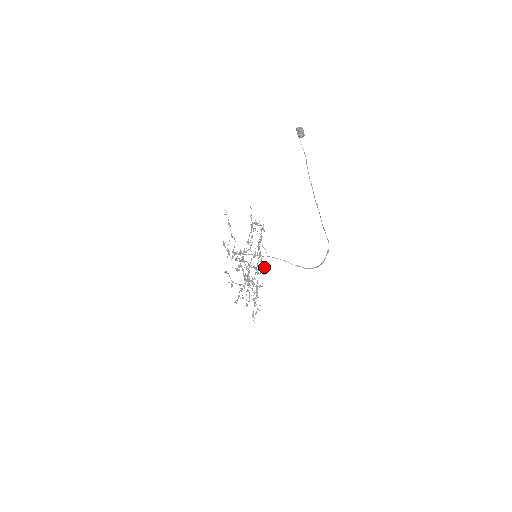
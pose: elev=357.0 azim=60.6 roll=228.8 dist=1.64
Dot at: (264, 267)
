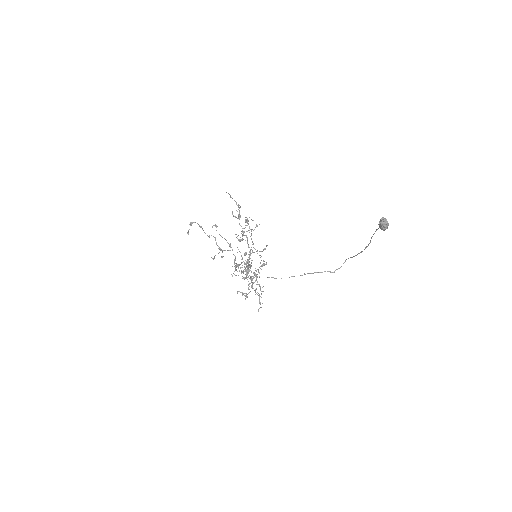
Dot at: (243, 239)
